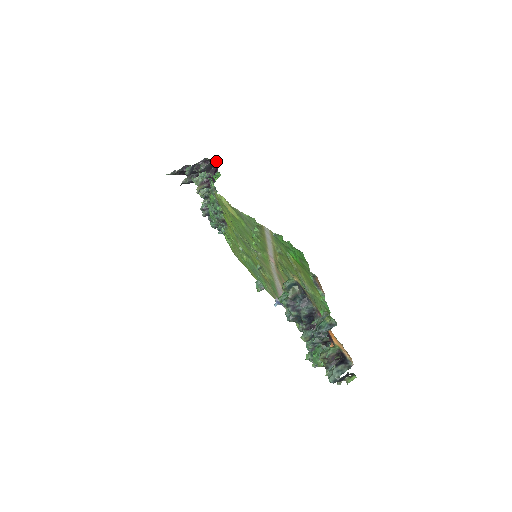
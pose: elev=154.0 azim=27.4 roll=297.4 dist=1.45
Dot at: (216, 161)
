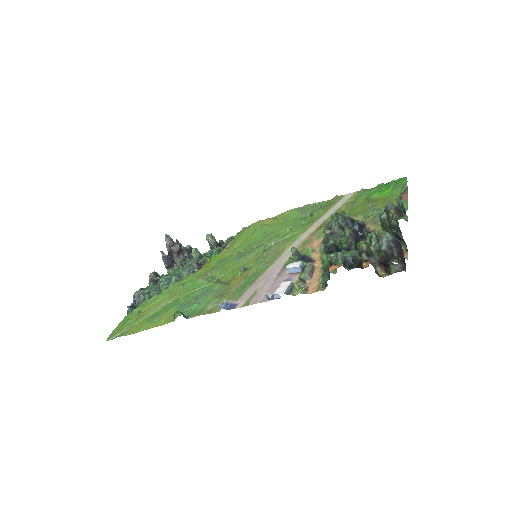
Dot at: occluded
